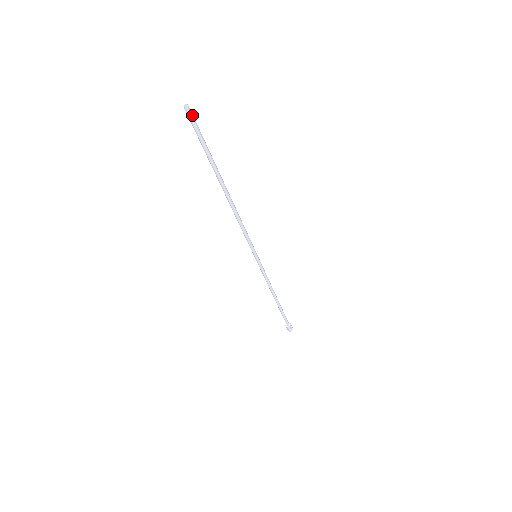
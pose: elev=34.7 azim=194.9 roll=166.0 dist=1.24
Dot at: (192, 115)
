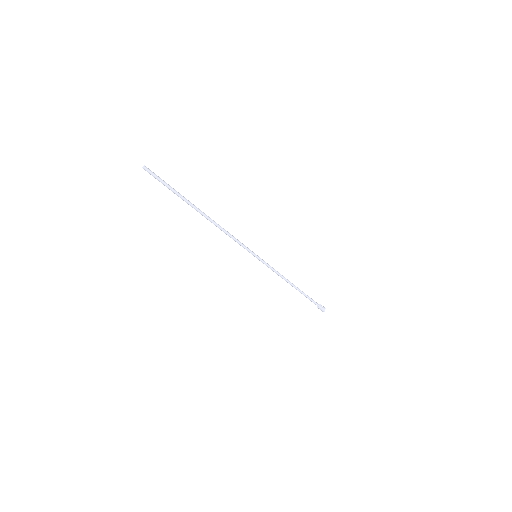
Dot at: (151, 171)
